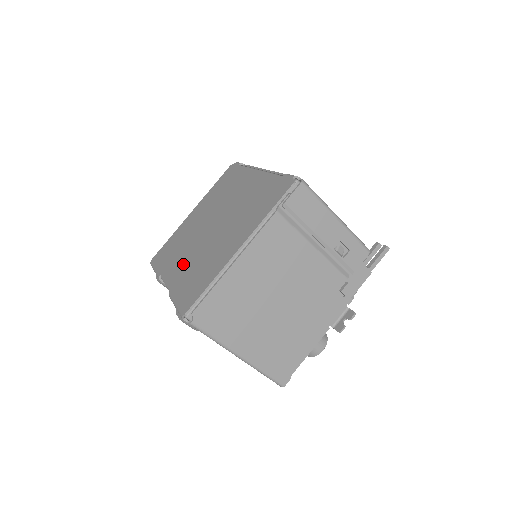
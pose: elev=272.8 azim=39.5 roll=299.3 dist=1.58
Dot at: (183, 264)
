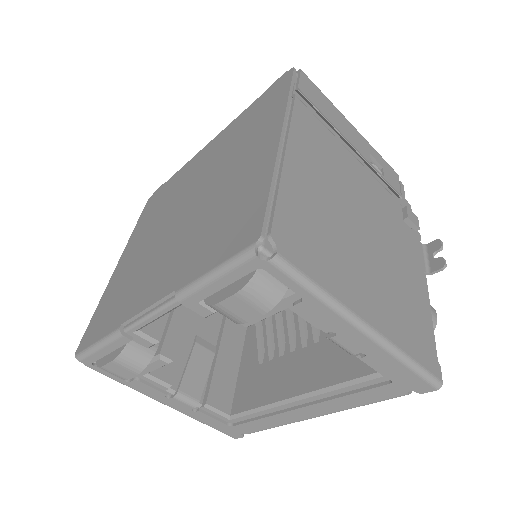
Dot at: (167, 263)
